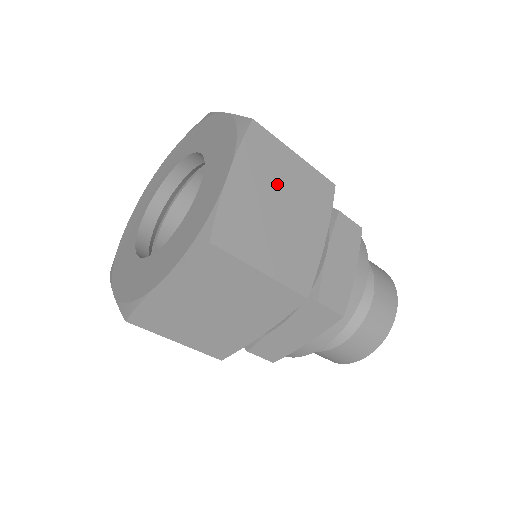
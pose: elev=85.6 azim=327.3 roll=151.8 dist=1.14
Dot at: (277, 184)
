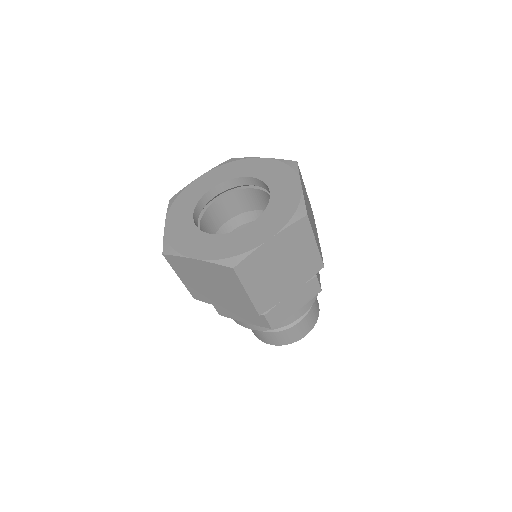
Dot at: (292, 254)
